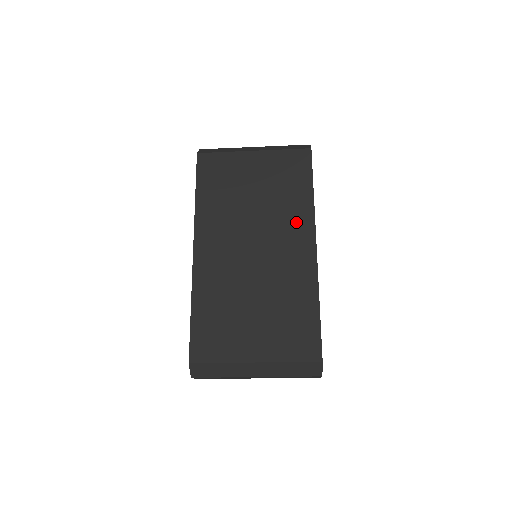
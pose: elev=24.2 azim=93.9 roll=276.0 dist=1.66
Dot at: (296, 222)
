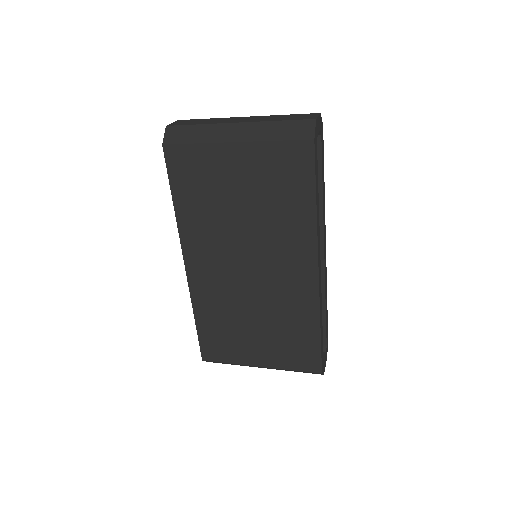
Dot at: (294, 243)
